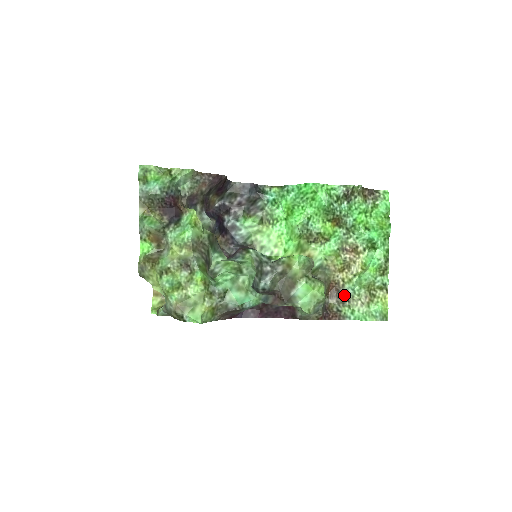
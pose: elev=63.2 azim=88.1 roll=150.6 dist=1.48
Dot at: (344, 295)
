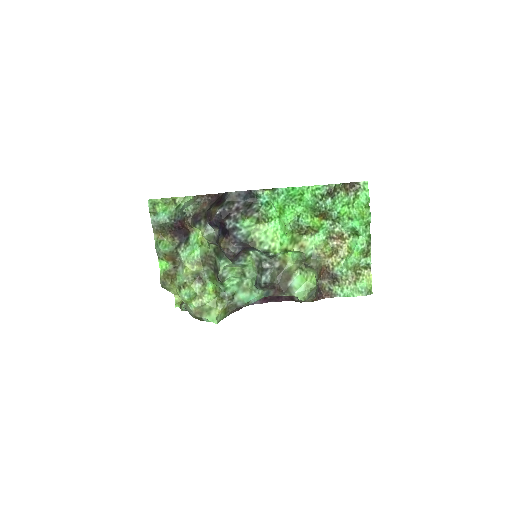
Dot at: (334, 277)
